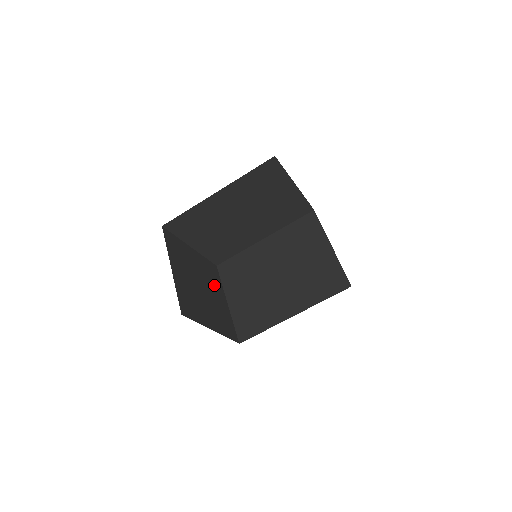
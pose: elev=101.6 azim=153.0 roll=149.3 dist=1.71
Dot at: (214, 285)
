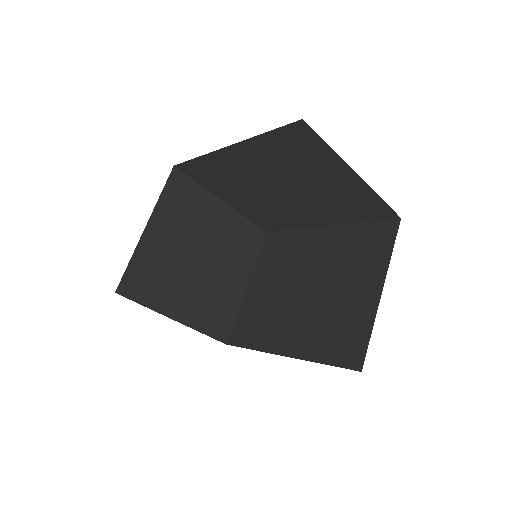
Dot at: (235, 259)
